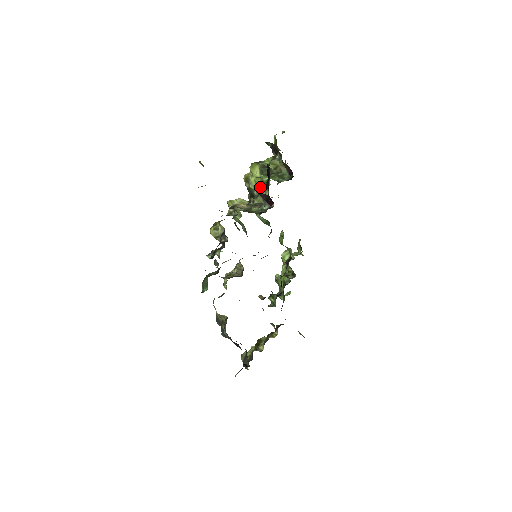
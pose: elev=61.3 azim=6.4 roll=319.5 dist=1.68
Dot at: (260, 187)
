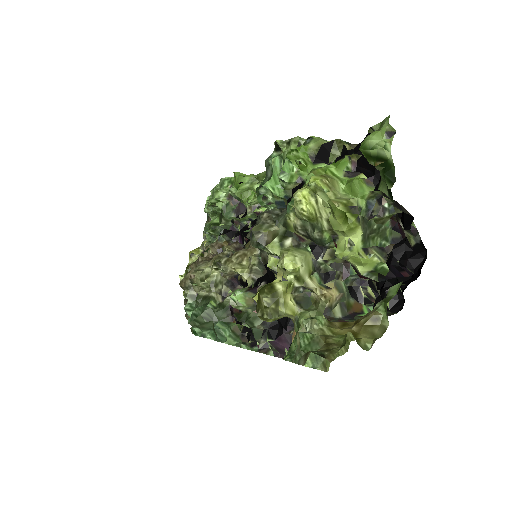
Dot at: (366, 272)
